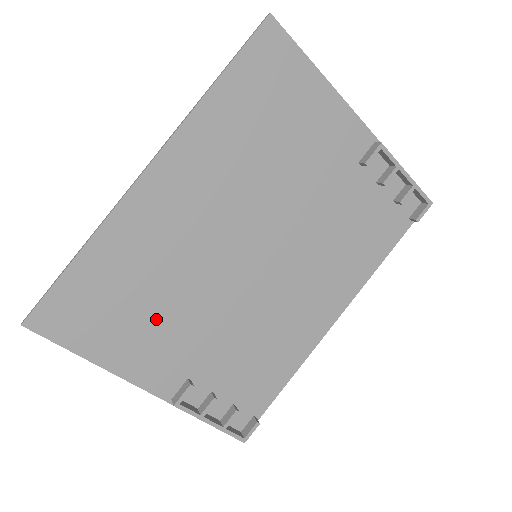
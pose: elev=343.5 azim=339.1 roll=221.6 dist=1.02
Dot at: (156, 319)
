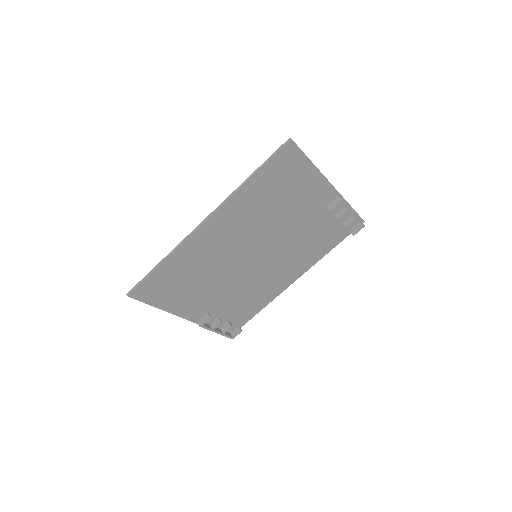
Dot at: (196, 288)
